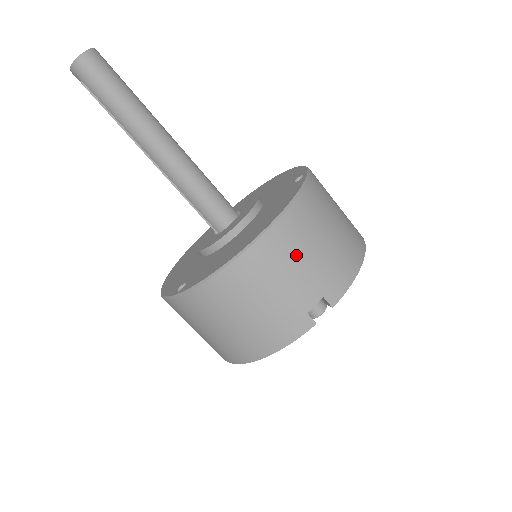
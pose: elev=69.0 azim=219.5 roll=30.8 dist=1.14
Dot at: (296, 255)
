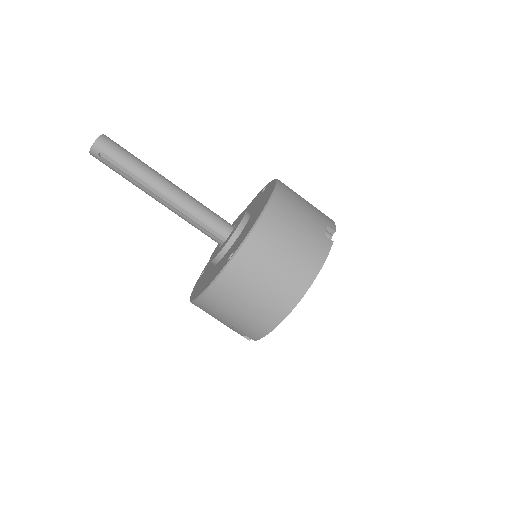
Dot at: (299, 202)
